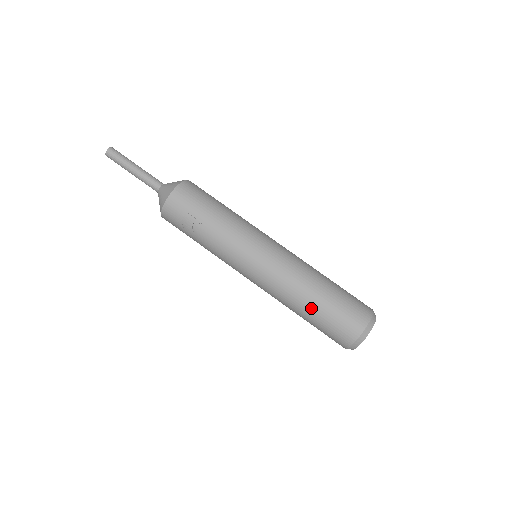
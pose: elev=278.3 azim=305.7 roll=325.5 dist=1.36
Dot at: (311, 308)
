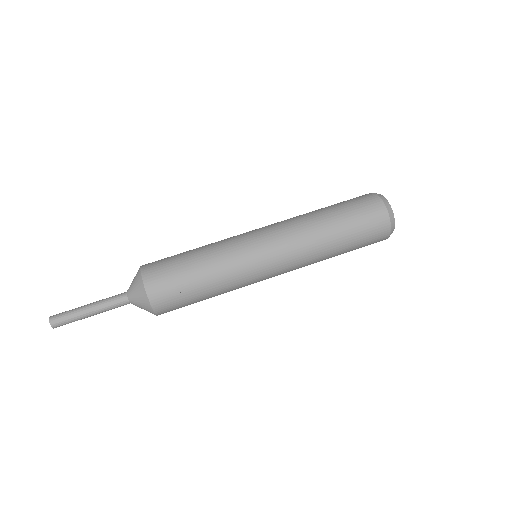
Dot at: (336, 229)
